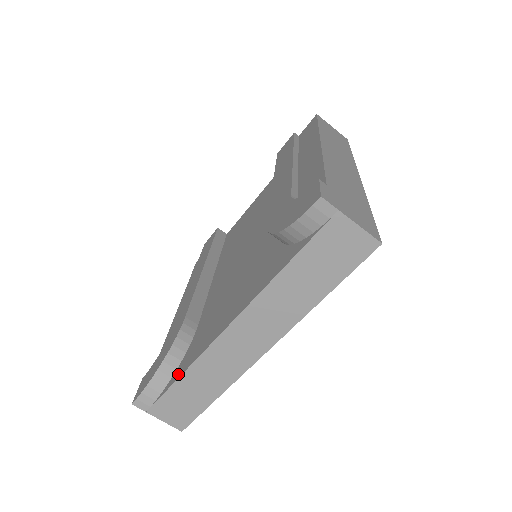
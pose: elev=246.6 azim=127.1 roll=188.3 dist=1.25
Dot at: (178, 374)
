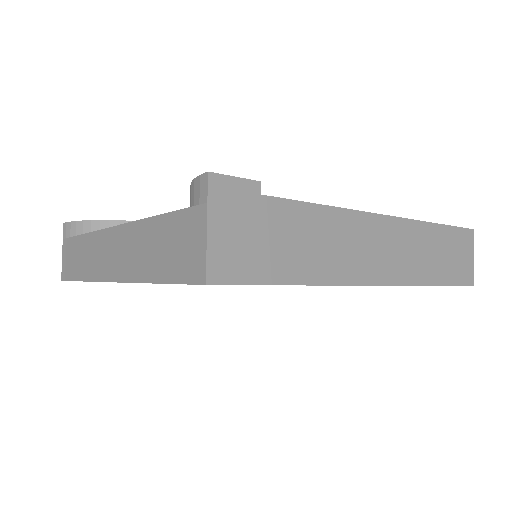
Dot at: occluded
